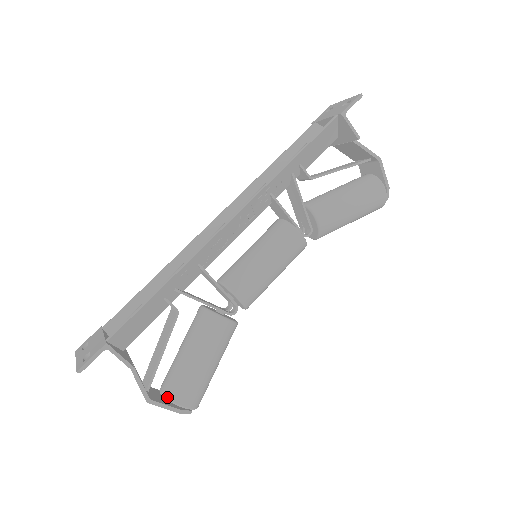
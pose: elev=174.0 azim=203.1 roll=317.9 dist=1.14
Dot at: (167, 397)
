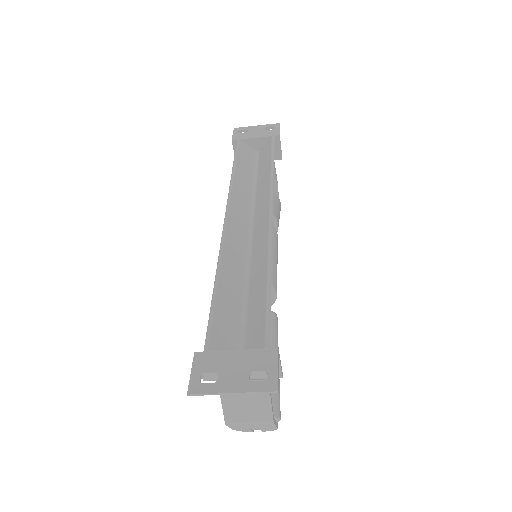
Dot at: occluded
